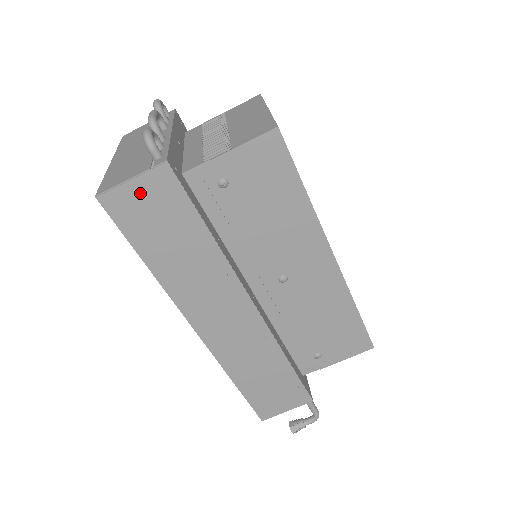
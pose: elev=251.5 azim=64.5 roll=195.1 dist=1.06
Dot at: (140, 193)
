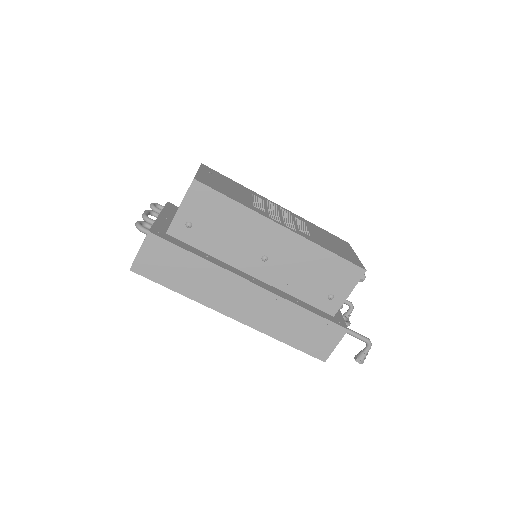
Dot at: (148, 255)
